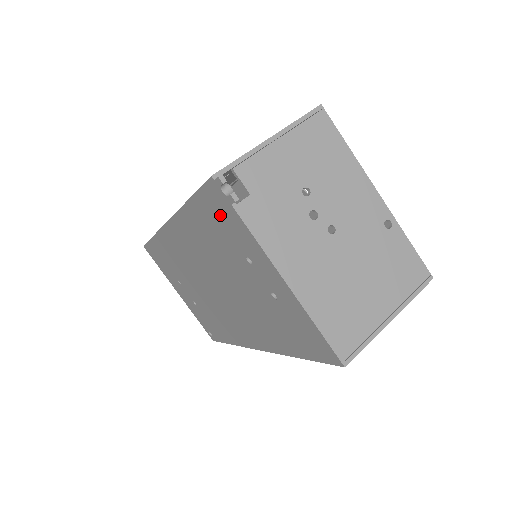
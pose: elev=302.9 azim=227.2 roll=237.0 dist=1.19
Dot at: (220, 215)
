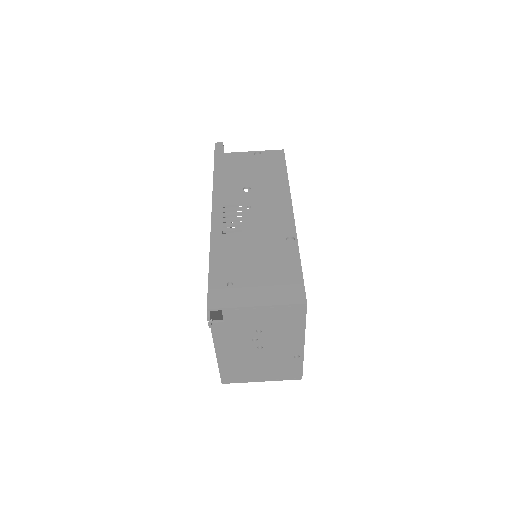
Dot at: occluded
